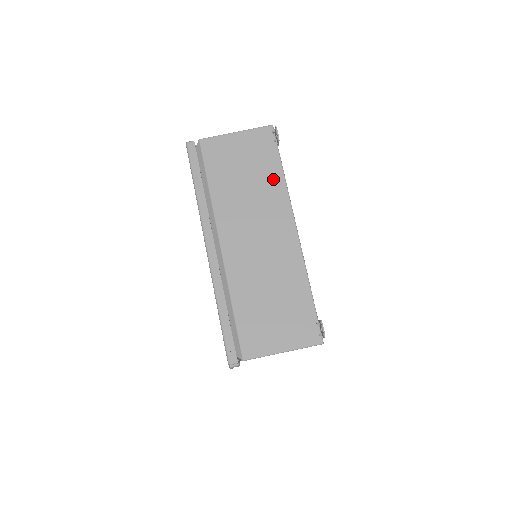
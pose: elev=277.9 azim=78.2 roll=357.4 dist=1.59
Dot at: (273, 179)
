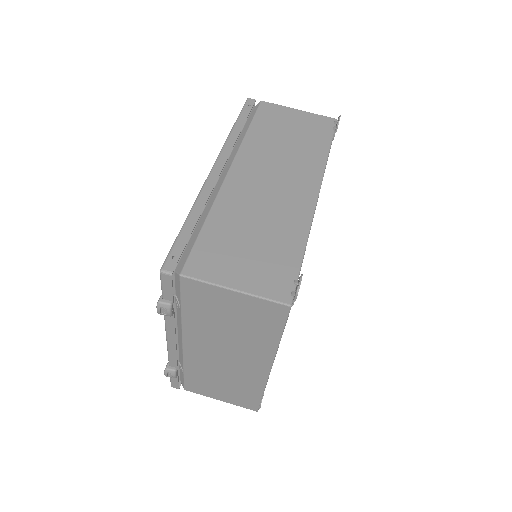
Dot at: (316, 150)
